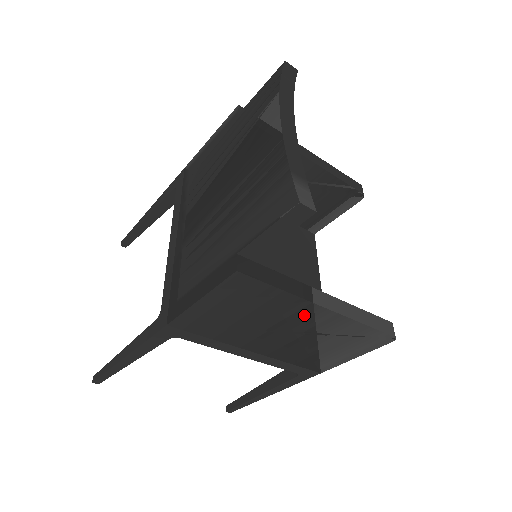
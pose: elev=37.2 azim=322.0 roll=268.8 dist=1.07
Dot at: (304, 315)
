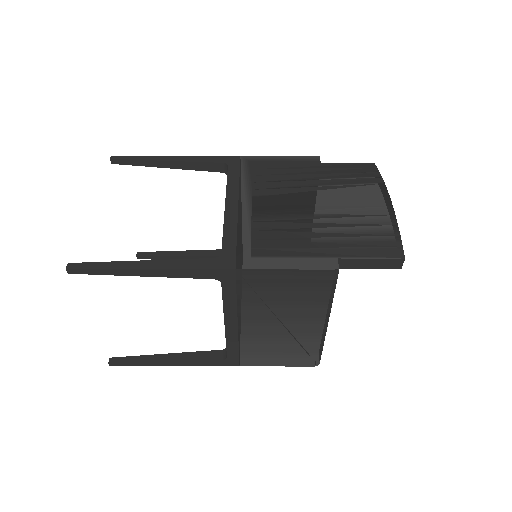
Dot at: (312, 319)
